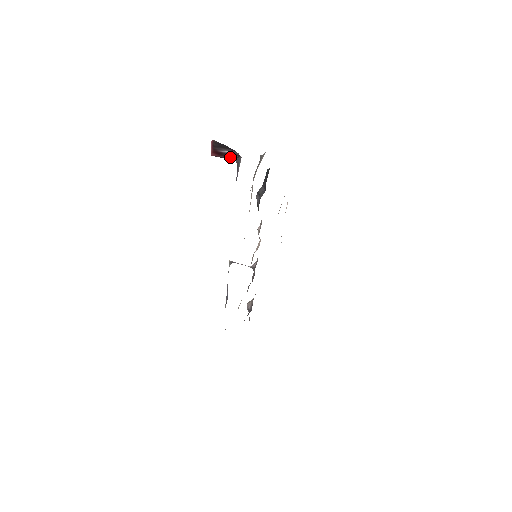
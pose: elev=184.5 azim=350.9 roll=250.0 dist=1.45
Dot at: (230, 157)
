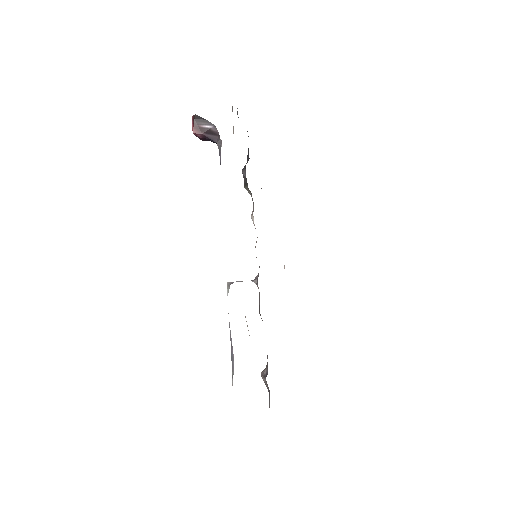
Dot at: (211, 137)
